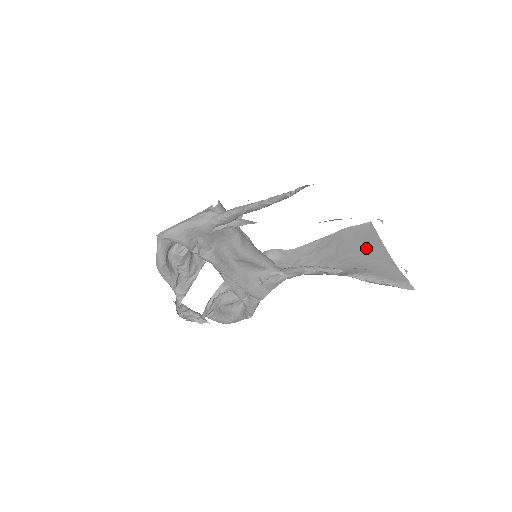
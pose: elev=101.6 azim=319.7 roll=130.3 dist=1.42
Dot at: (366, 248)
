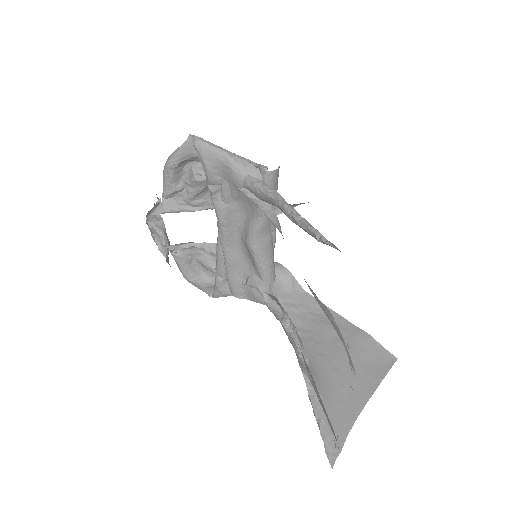
Dot at: (356, 373)
